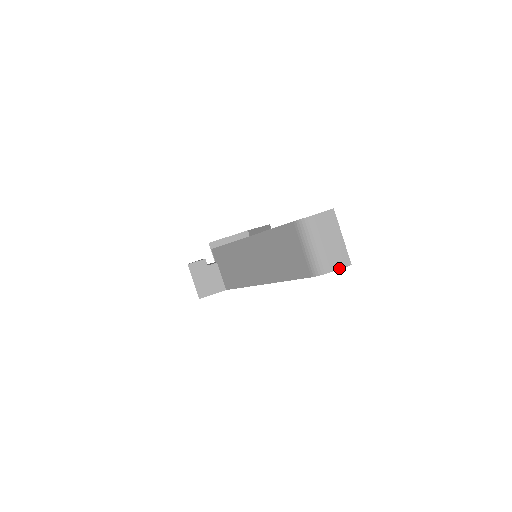
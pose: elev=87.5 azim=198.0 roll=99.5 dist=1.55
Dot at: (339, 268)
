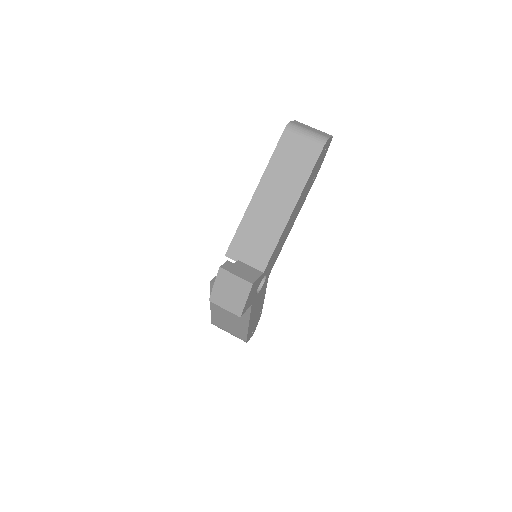
Dot at: (330, 137)
